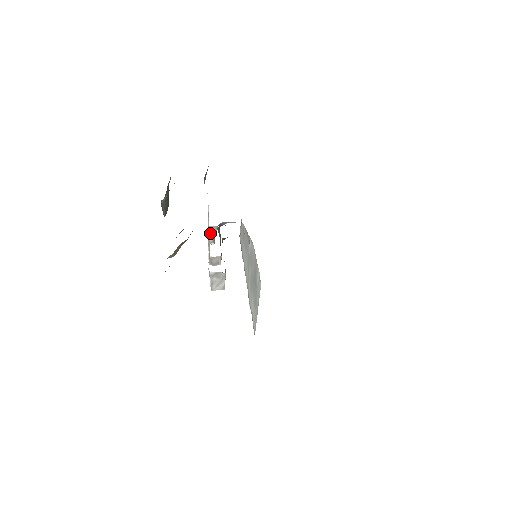
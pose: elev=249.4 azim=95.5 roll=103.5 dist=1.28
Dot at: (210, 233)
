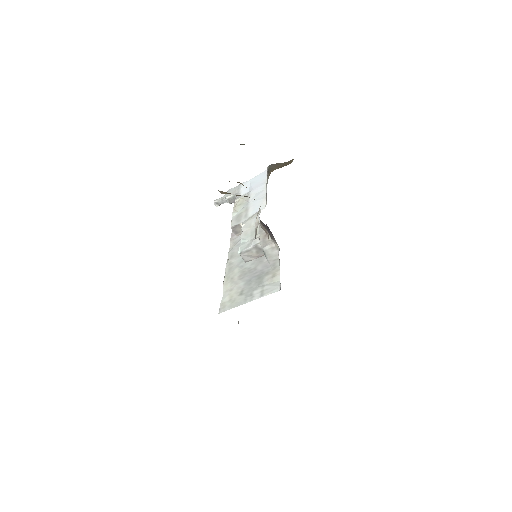
Dot at: (229, 199)
